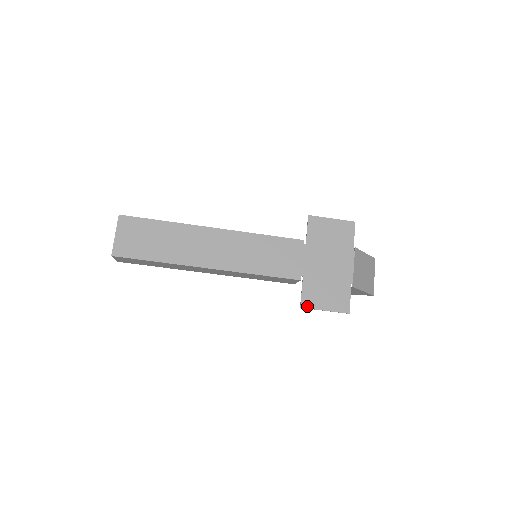
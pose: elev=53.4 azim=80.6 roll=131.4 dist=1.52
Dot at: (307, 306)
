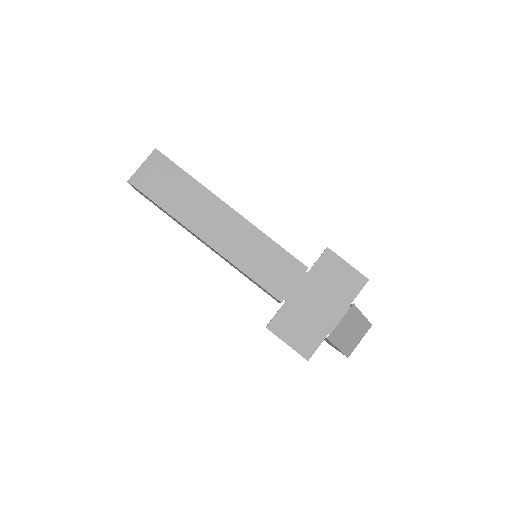
Dot at: (273, 330)
